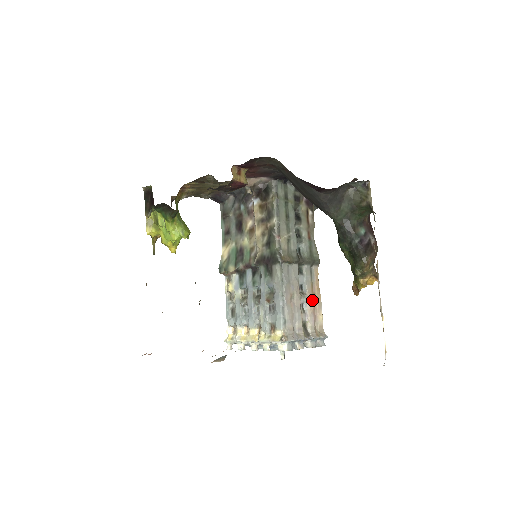
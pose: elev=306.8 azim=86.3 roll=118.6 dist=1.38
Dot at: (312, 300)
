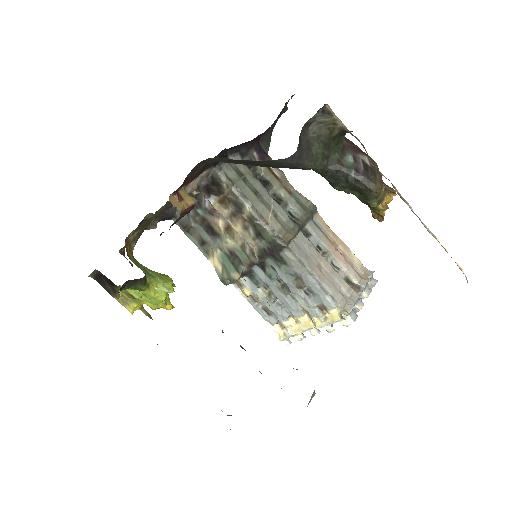
Dot at: (337, 251)
